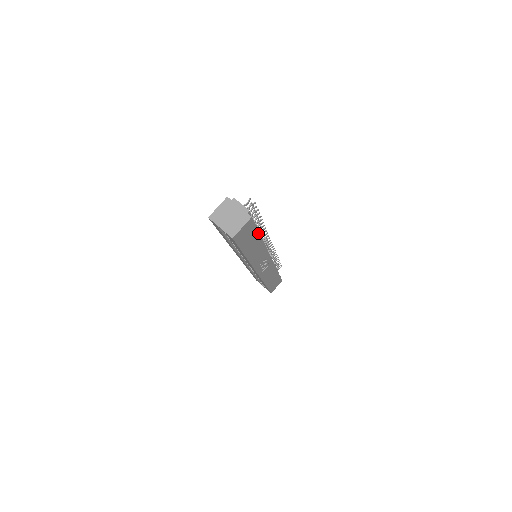
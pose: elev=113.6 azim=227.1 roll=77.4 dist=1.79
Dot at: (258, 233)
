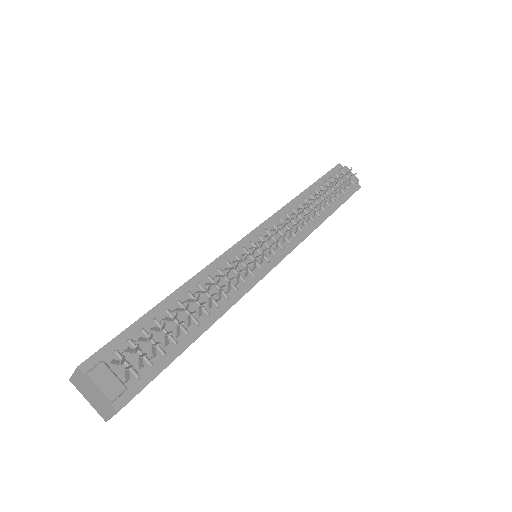
Dot at: (180, 353)
